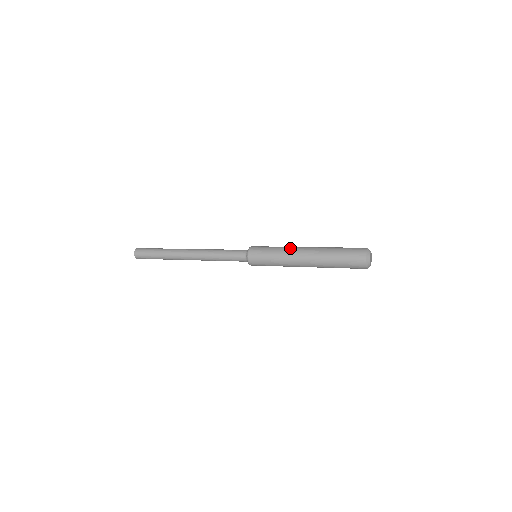
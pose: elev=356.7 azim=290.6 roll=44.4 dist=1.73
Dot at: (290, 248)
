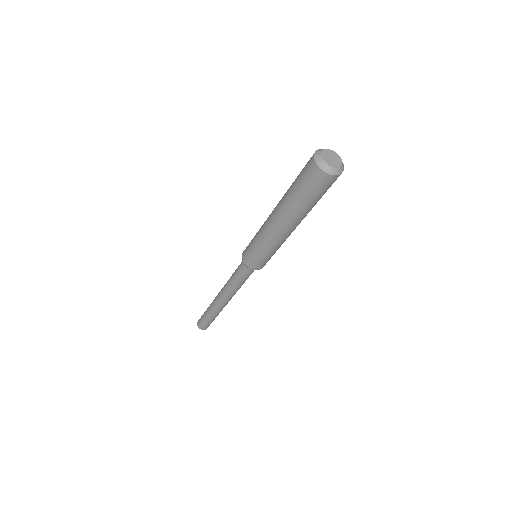
Dot at: occluded
